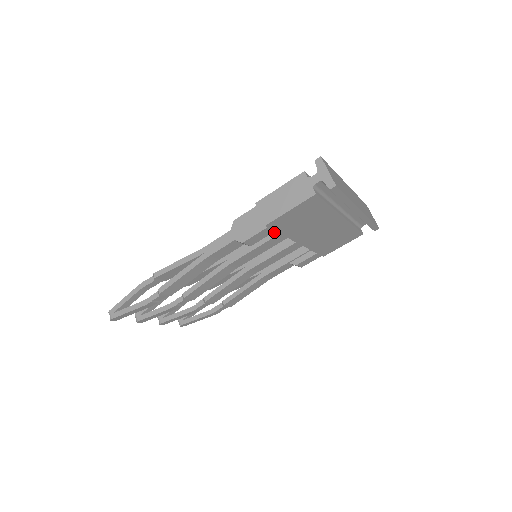
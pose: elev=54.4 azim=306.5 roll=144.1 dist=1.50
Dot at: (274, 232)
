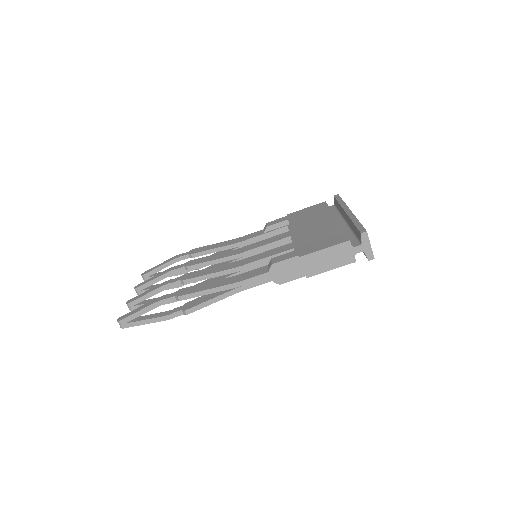
Dot at: occluded
